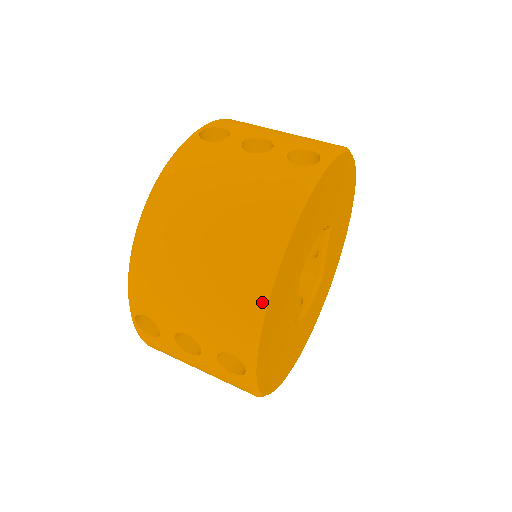
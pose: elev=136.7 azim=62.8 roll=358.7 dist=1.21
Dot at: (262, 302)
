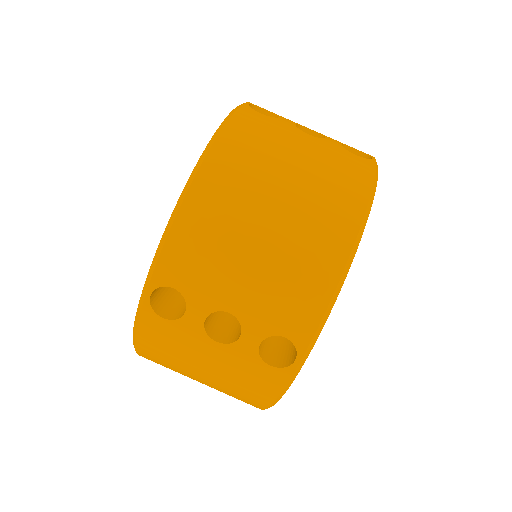
Dot at: occluded
